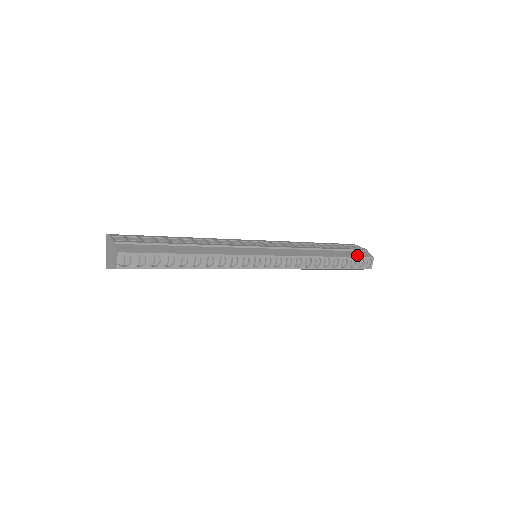
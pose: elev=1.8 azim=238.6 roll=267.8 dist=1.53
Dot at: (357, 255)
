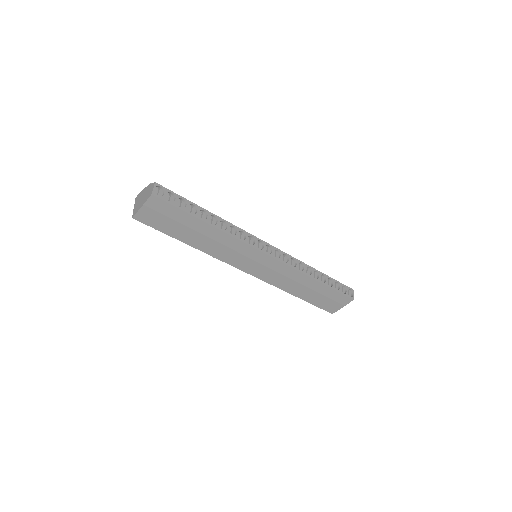
Dot at: occluded
